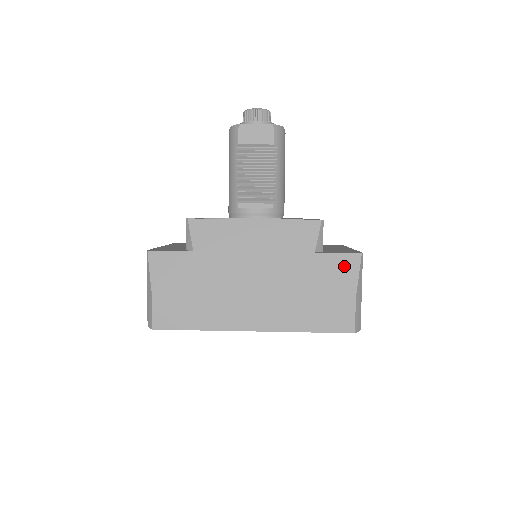
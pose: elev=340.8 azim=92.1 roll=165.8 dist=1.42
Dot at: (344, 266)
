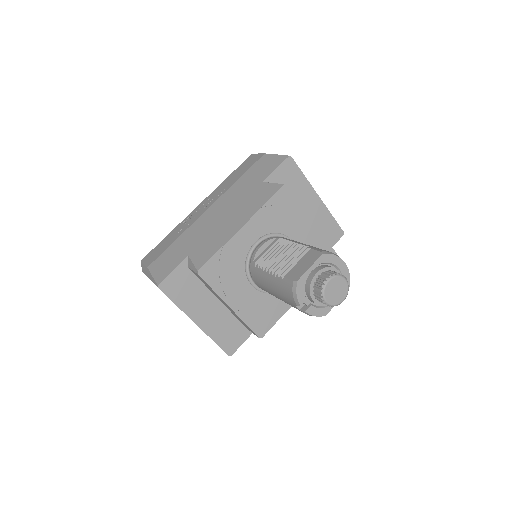
Dot at: occluded
